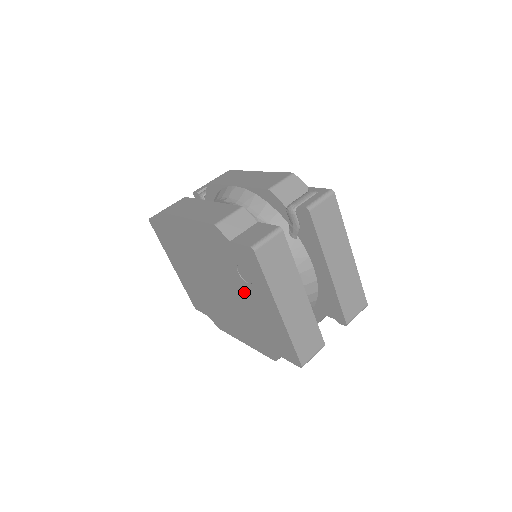
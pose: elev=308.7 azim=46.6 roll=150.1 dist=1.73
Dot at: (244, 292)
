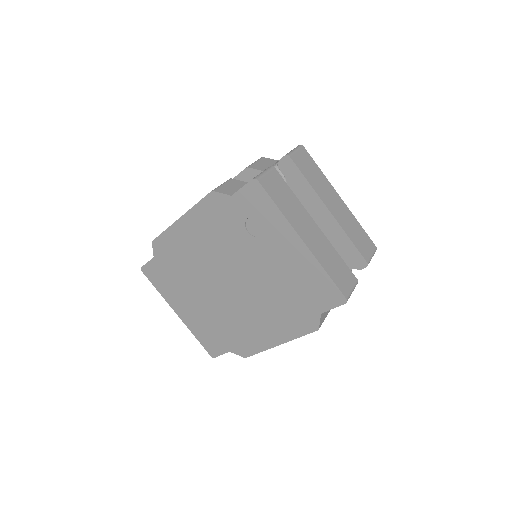
Dot at: (260, 255)
